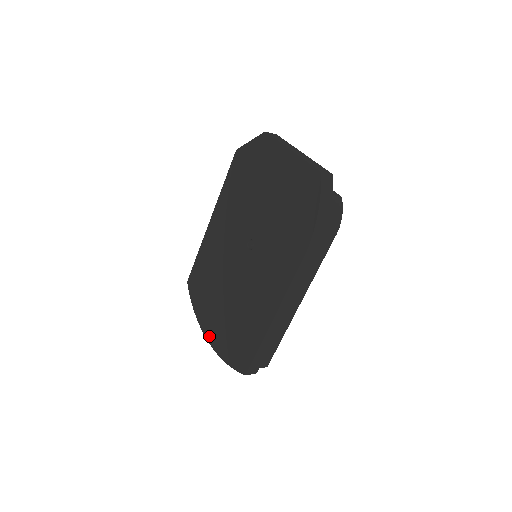
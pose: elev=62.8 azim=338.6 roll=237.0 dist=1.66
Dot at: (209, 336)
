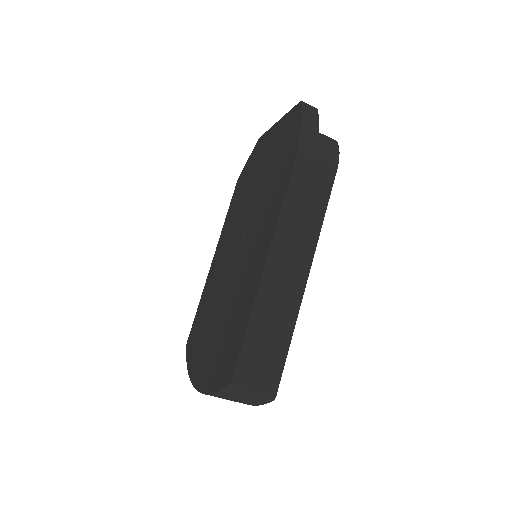
Dot at: (198, 380)
